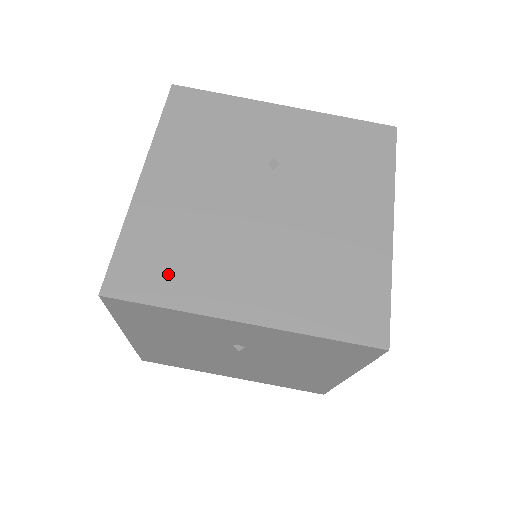
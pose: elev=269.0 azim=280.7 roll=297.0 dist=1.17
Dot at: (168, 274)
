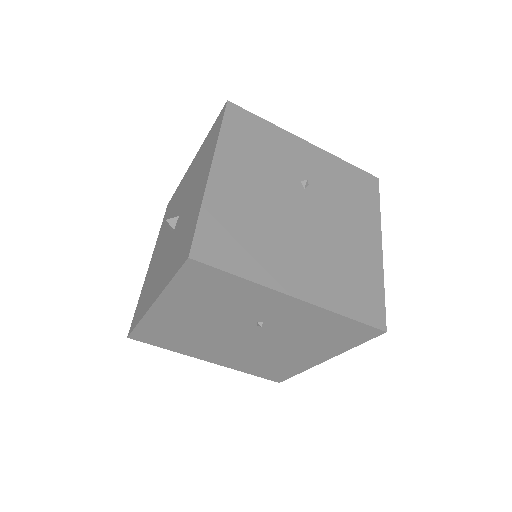
Dot at: (168, 342)
